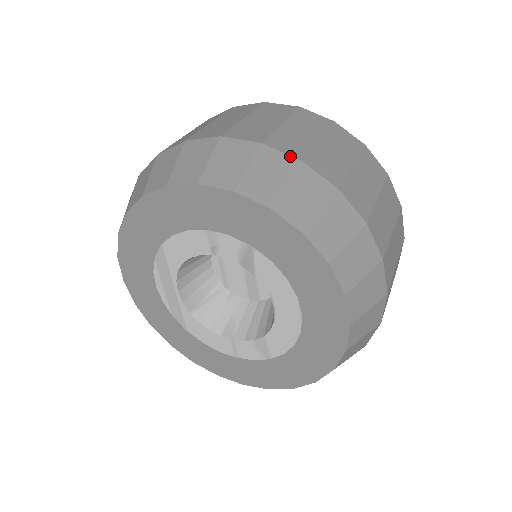
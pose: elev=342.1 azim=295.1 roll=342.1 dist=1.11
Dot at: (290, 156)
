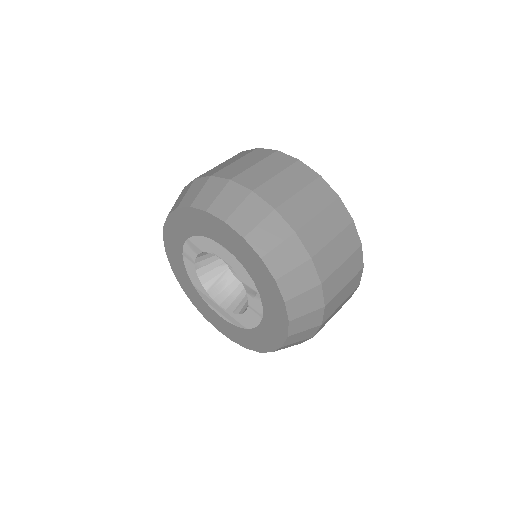
Dot at: occluded
